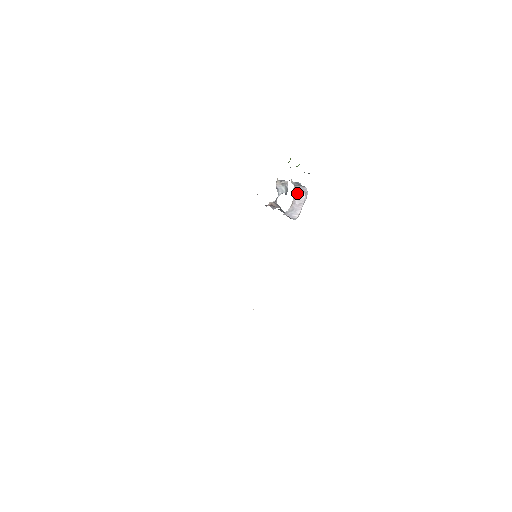
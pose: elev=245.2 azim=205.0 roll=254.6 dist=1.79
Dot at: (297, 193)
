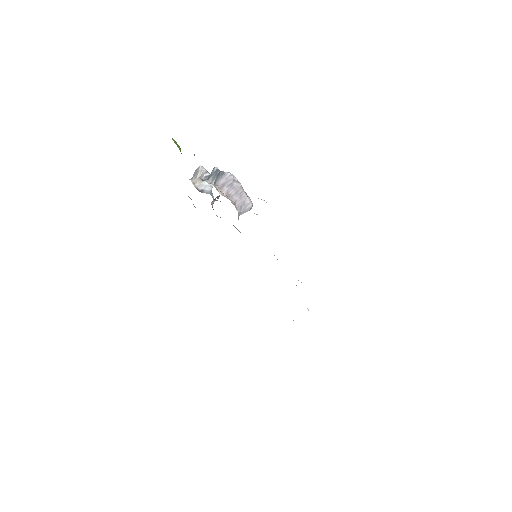
Dot at: (227, 190)
